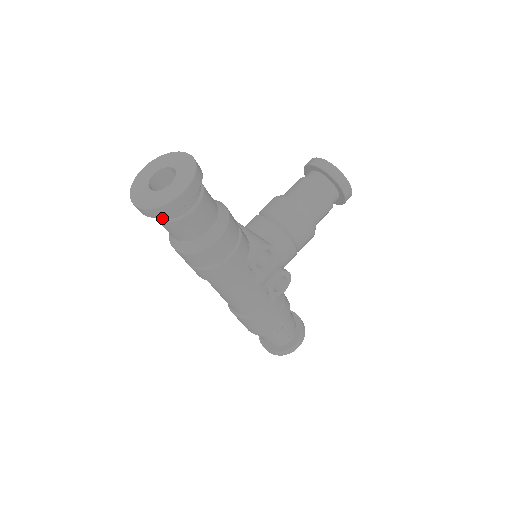
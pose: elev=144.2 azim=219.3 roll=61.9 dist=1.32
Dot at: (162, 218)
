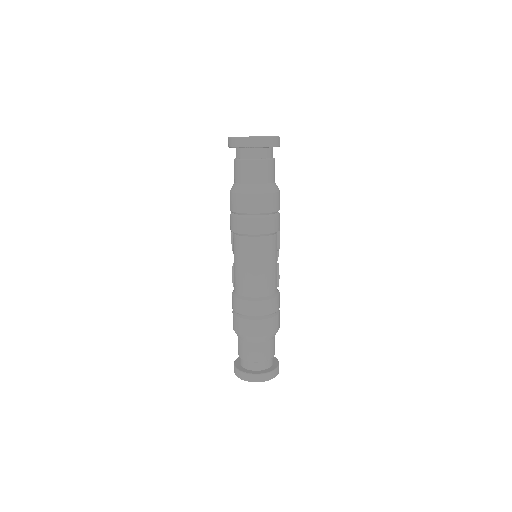
Dot at: (259, 158)
